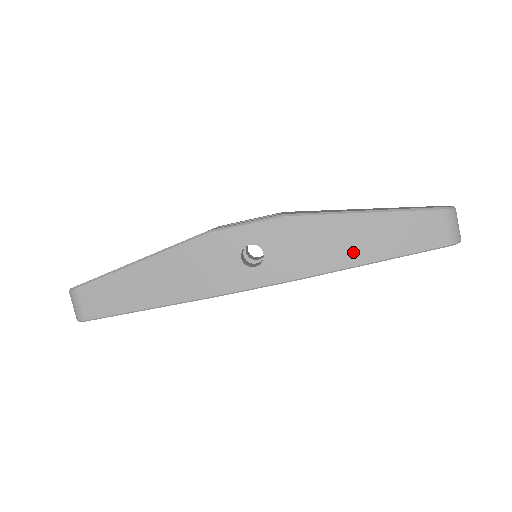
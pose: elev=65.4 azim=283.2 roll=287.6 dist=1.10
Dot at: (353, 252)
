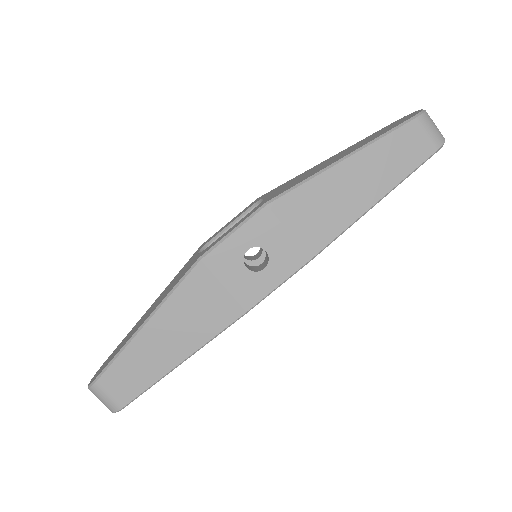
Dot at: (351, 204)
